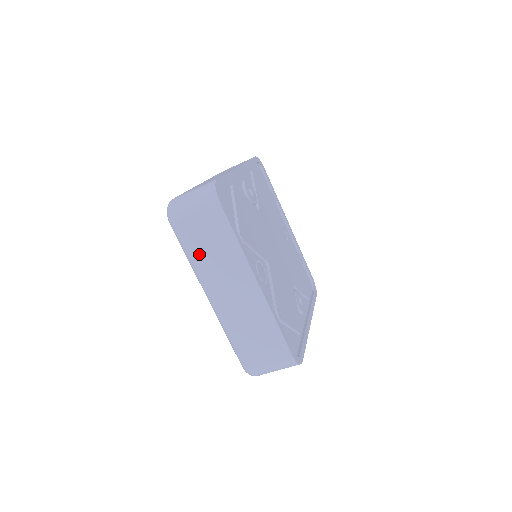
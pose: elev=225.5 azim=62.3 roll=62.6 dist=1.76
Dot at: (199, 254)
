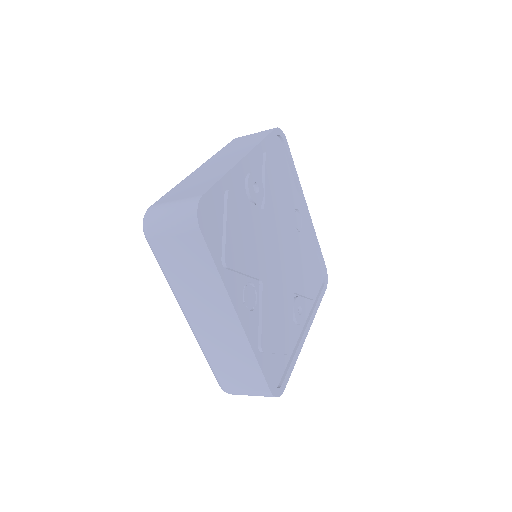
Dot at: (176, 276)
